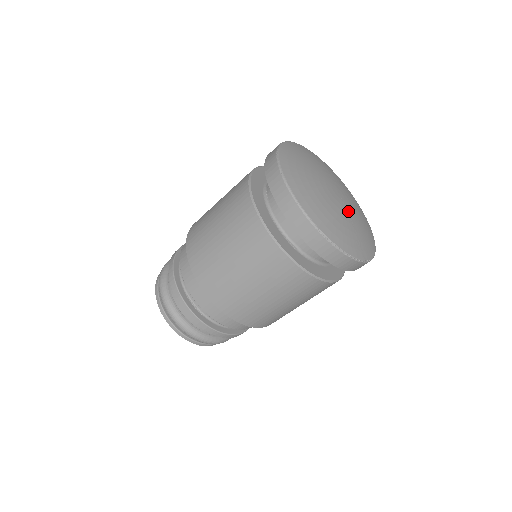
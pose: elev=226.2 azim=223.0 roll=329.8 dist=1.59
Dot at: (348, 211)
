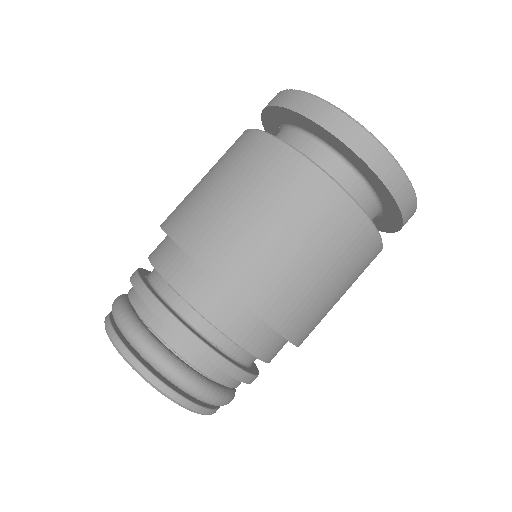
Dot at: occluded
